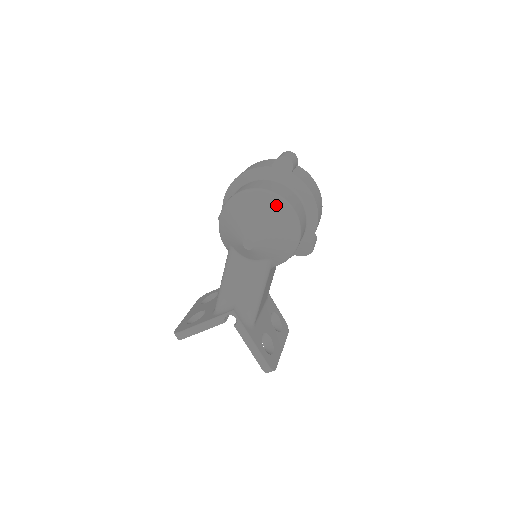
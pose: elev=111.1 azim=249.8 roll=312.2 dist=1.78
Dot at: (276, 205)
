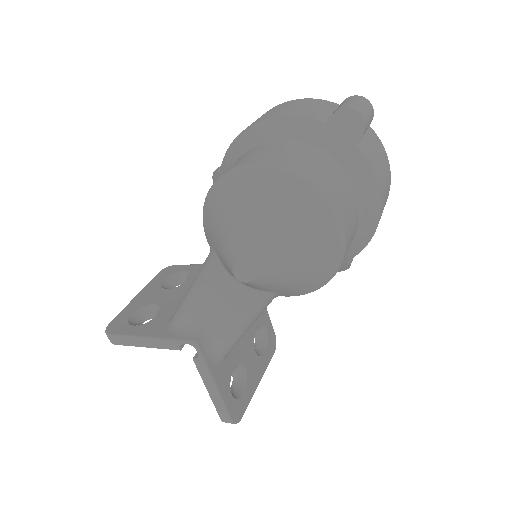
Dot at: (313, 212)
